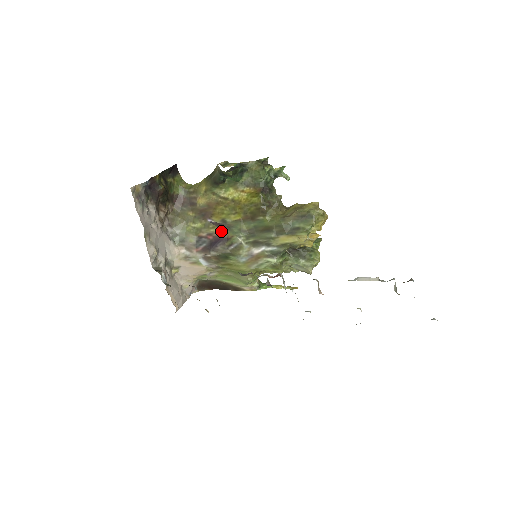
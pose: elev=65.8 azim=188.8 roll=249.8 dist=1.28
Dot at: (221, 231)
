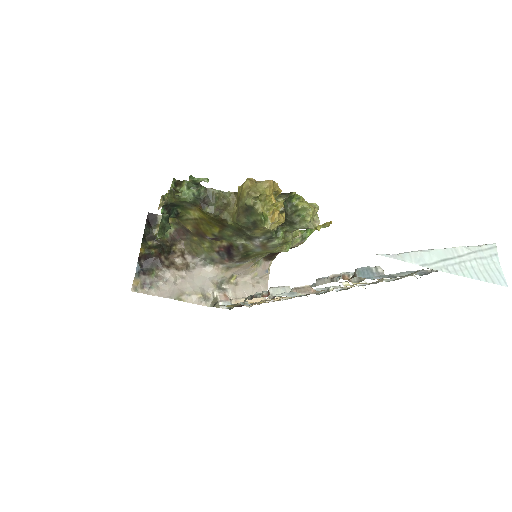
Dot at: (222, 242)
